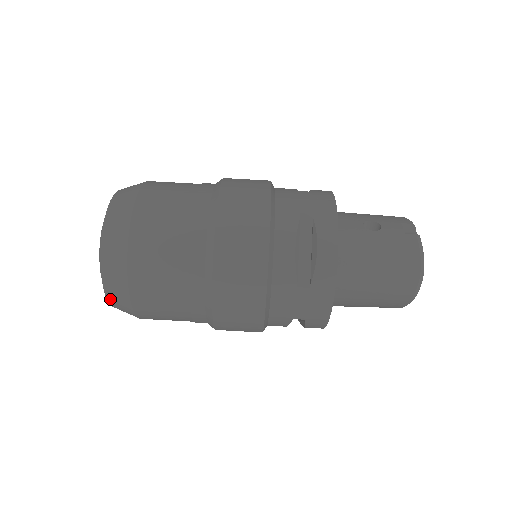
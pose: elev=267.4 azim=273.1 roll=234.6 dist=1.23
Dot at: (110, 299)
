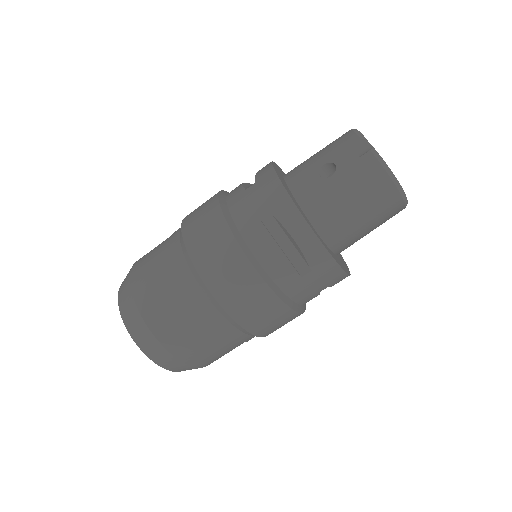
Dot at: (179, 371)
